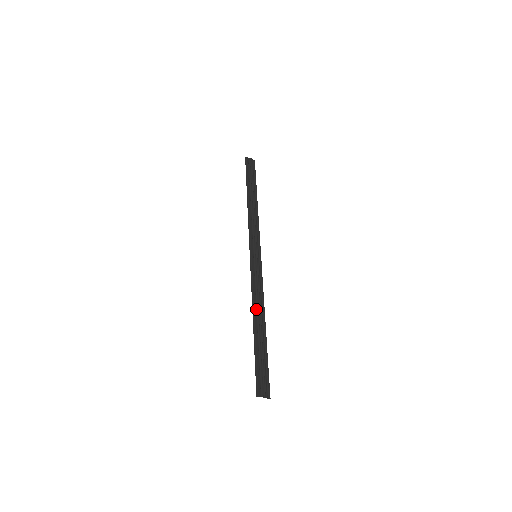
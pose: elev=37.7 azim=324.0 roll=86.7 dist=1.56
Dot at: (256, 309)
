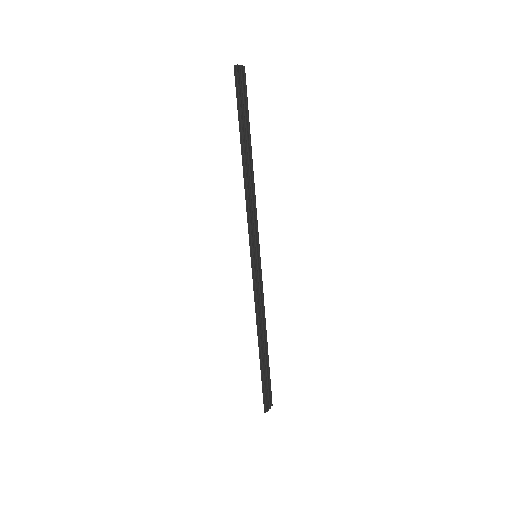
Dot at: (260, 328)
